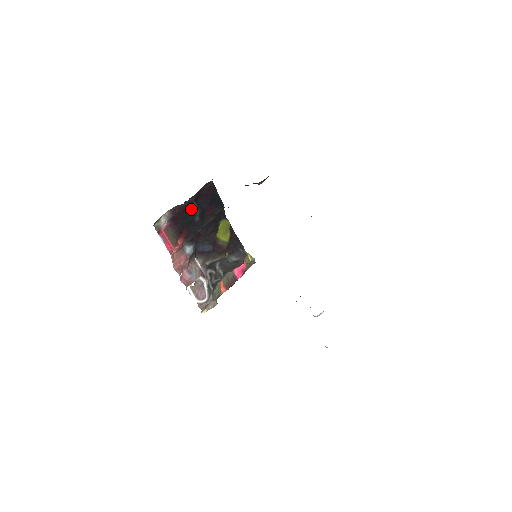
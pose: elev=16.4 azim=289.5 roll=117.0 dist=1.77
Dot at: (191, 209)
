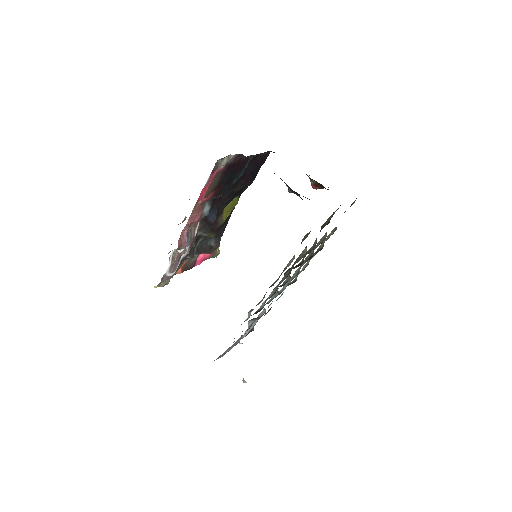
Dot at: (242, 167)
